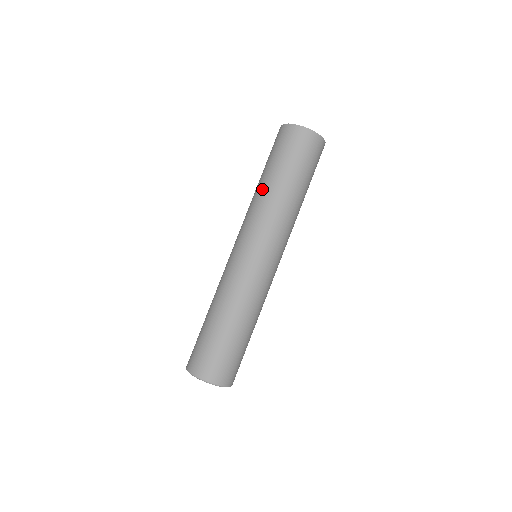
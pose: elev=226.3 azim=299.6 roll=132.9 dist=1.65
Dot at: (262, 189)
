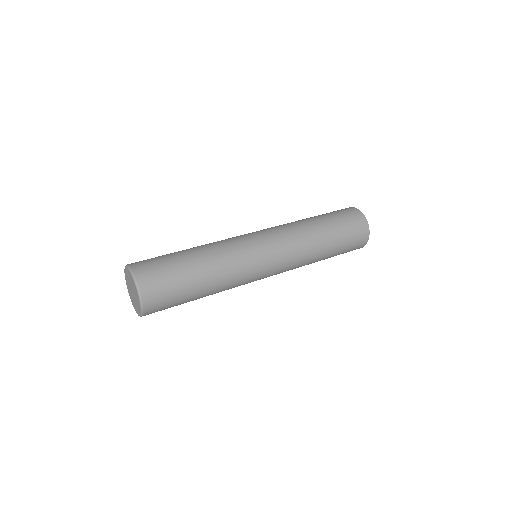
Dot at: (306, 221)
